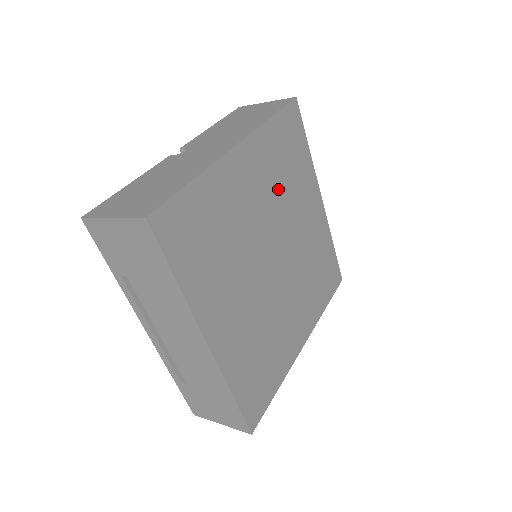
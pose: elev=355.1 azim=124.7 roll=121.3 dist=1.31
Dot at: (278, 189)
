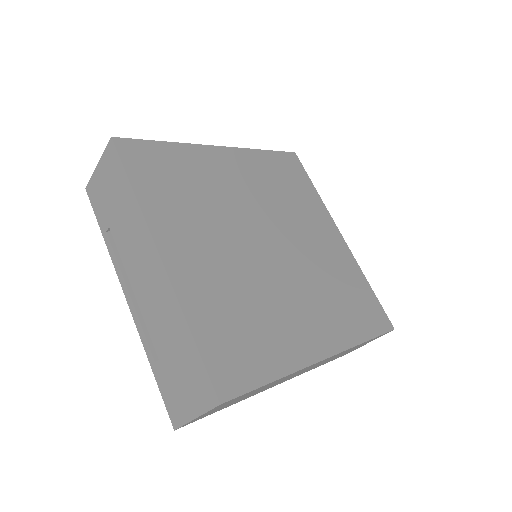
Dot at: (273, 196)
